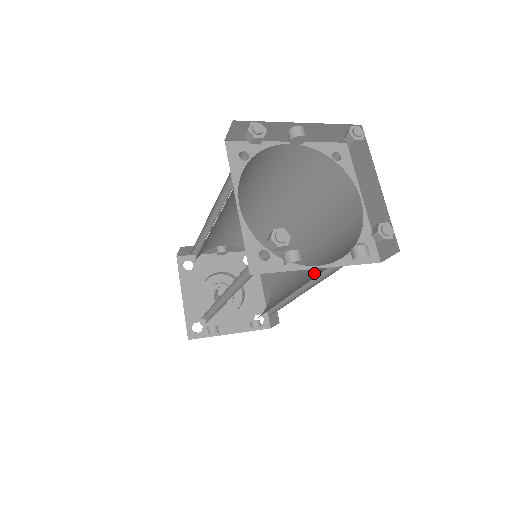
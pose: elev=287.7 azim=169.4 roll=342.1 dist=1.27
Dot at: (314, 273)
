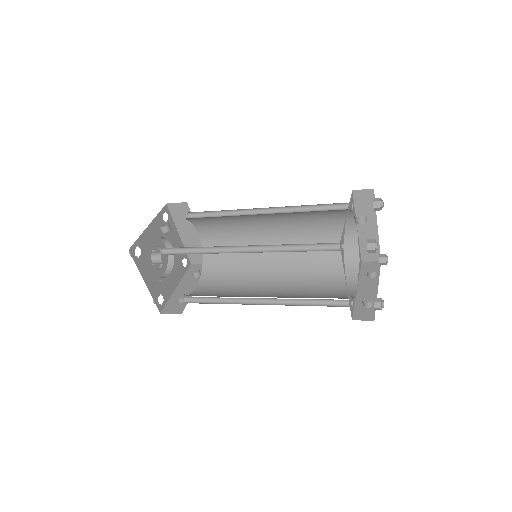
Dot at: (300, 259)
